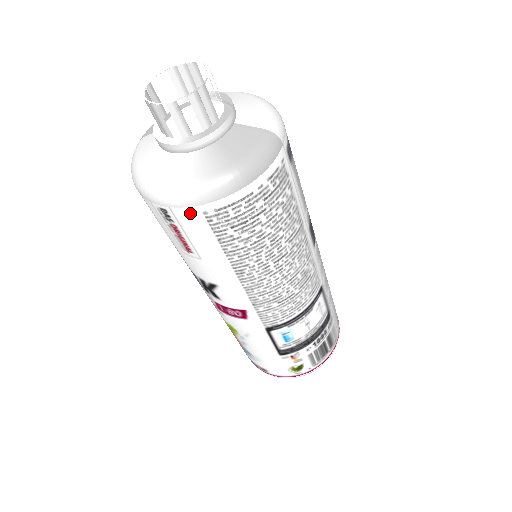
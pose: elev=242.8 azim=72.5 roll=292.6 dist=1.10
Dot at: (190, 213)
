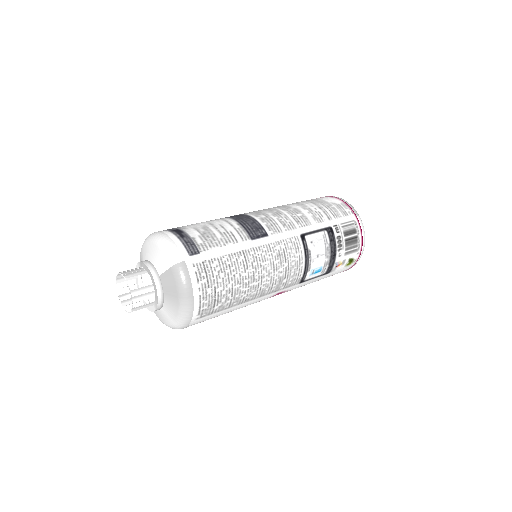
Dot at: (193, 323)
